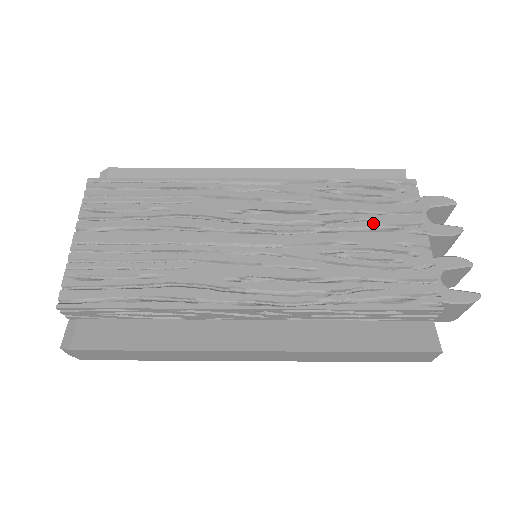
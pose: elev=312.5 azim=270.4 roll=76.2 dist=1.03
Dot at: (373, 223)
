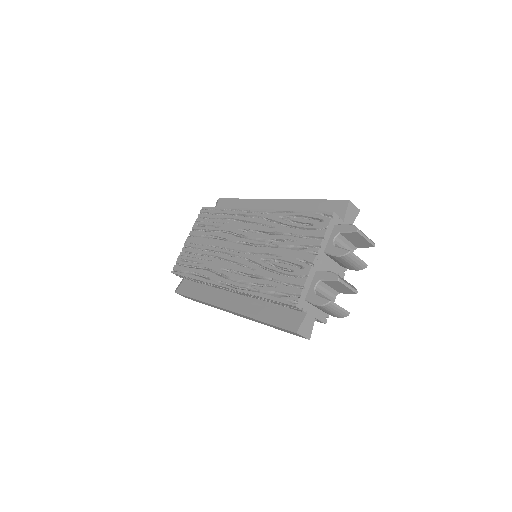
Dot at: (294, 243)
